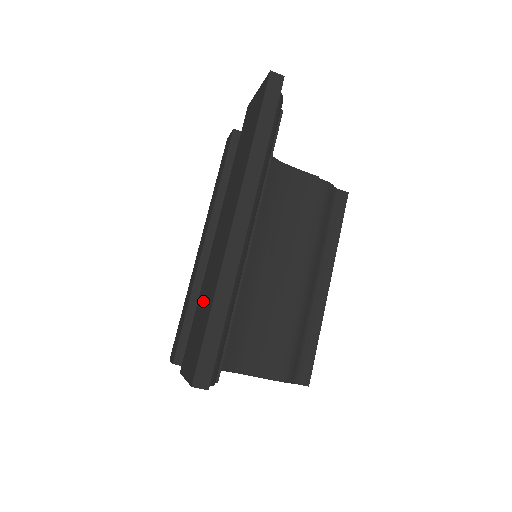
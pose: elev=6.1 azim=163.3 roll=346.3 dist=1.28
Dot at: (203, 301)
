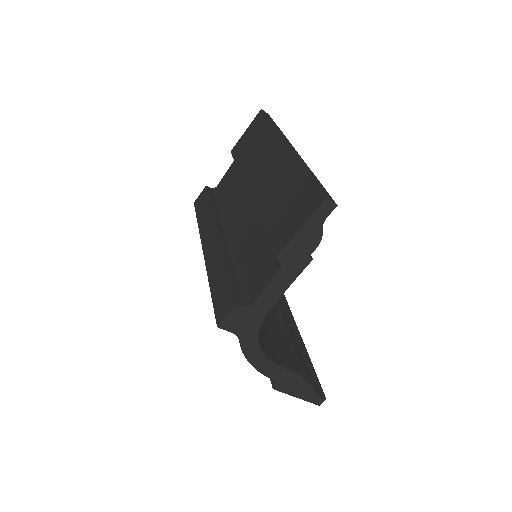
Dot at: (278, 200)
